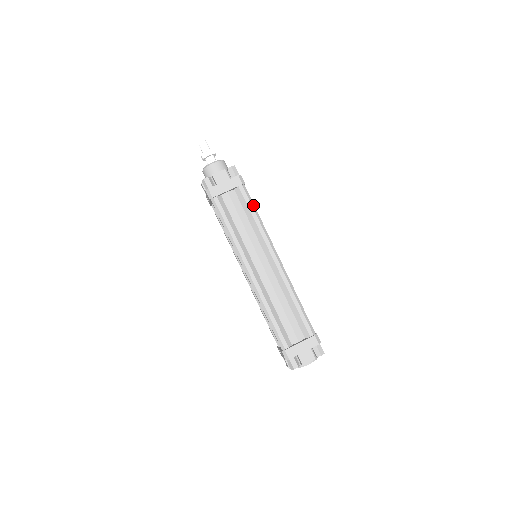
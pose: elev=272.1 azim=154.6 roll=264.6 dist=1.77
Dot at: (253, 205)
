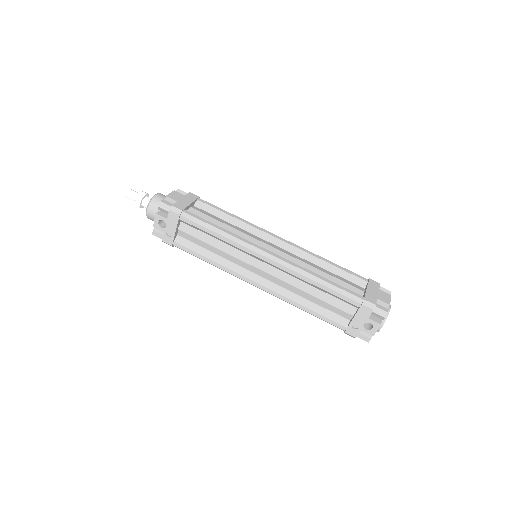
Dot at: (222, 210)
